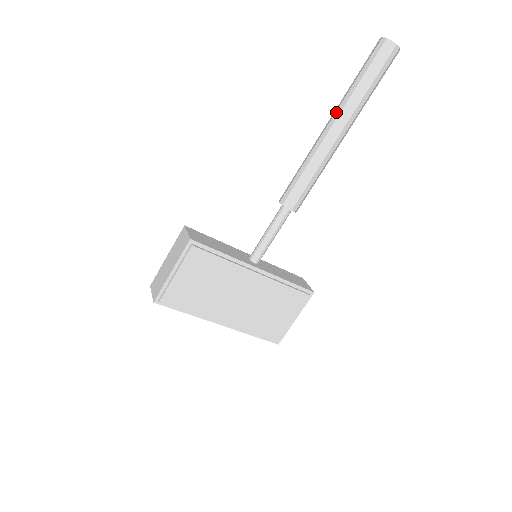
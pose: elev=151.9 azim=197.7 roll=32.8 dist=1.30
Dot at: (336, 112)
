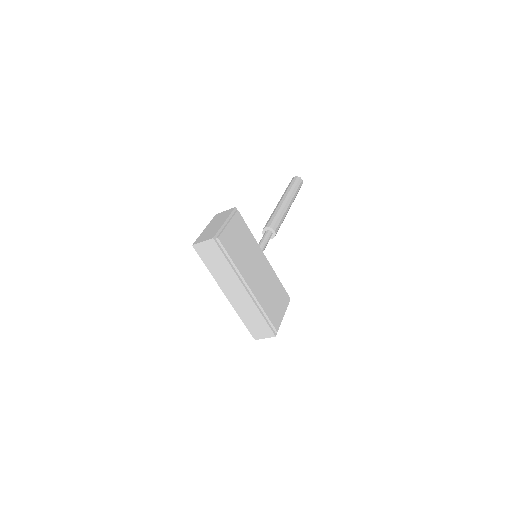
Dot at: (284, 196)
